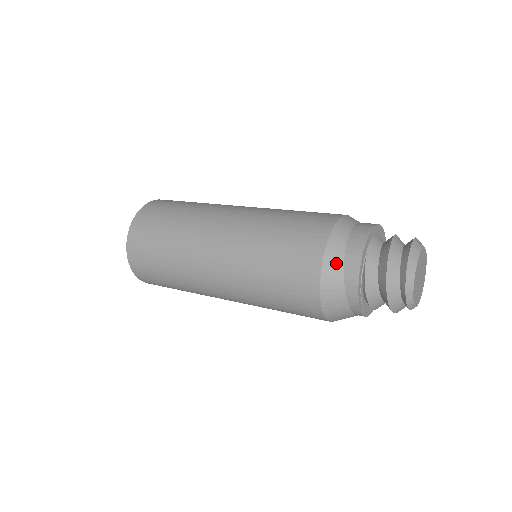
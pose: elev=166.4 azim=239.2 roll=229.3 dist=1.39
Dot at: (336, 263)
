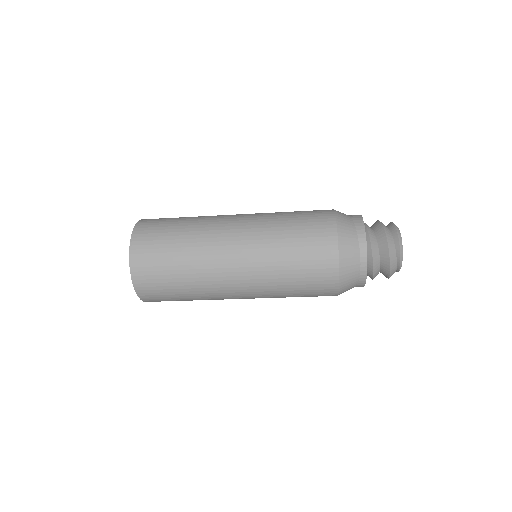
Dot at: occluded
